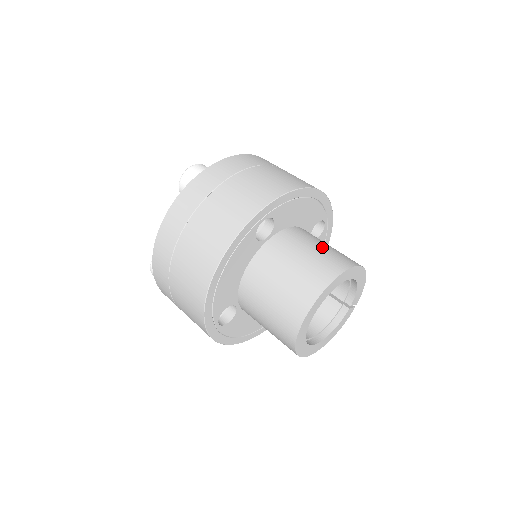
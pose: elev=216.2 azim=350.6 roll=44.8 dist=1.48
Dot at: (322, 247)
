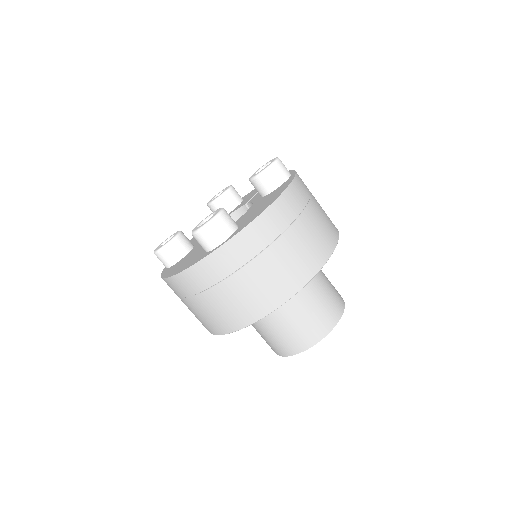
Dot at: (316, 303)
